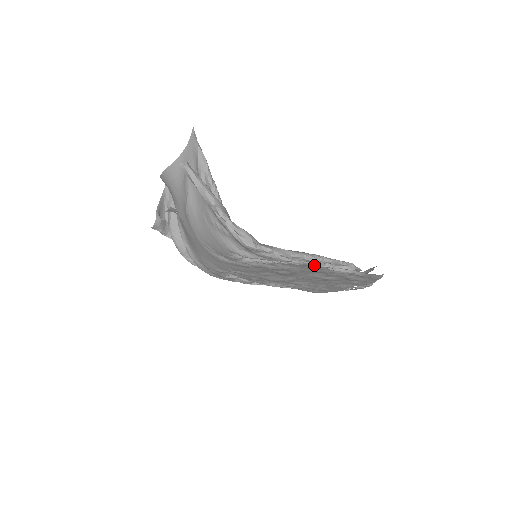
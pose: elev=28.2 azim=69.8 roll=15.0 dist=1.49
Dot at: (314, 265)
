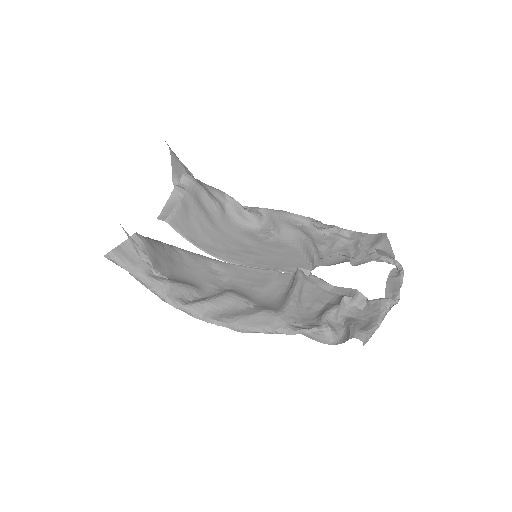
Dot at: occluded
